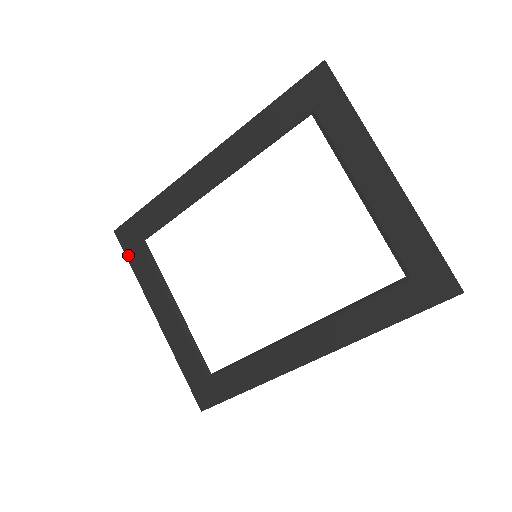
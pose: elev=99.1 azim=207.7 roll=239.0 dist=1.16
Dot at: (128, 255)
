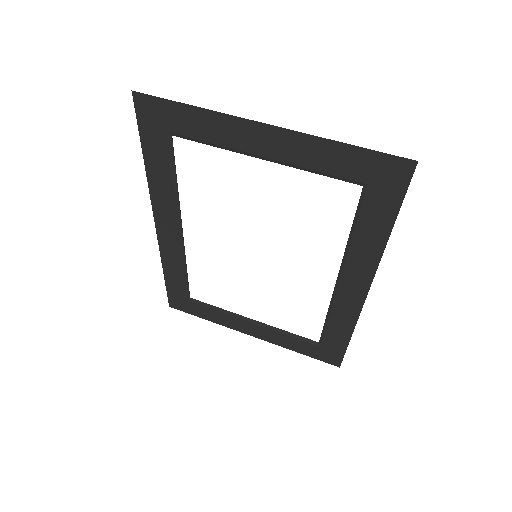
Dot at: (193, 314)
